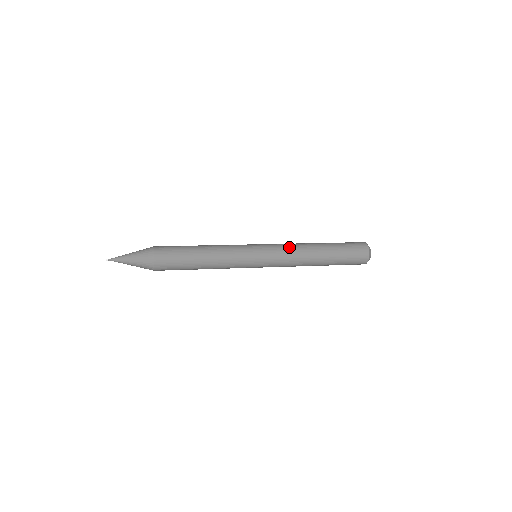
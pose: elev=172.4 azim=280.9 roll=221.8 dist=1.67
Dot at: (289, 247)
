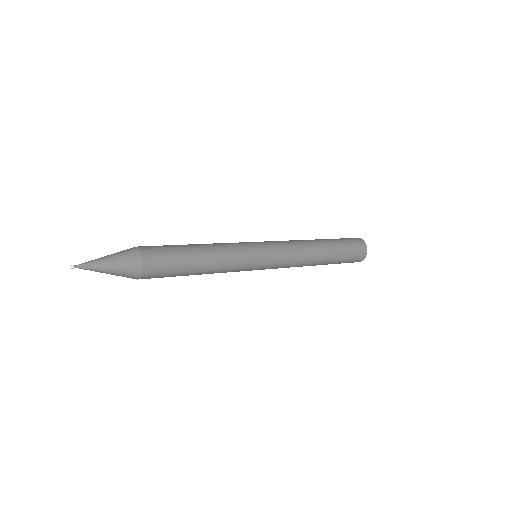
Dot at: (296, 252)
